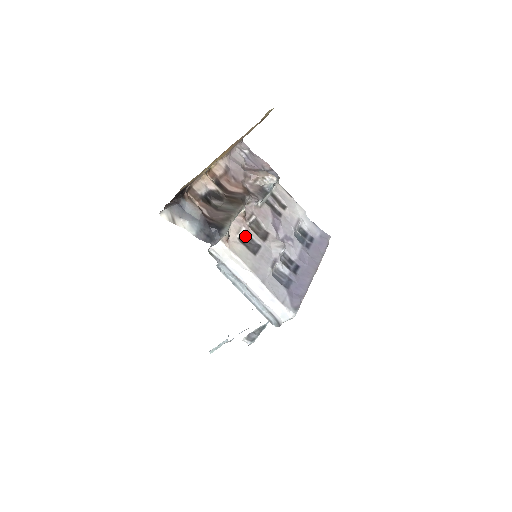
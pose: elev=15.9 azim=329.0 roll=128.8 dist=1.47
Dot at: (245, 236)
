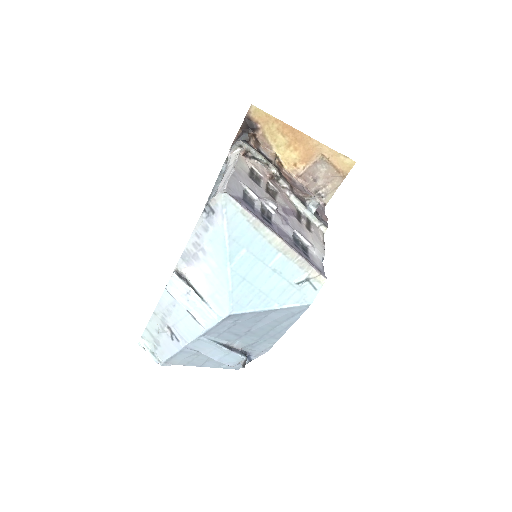
Dot at: (258, 178)
